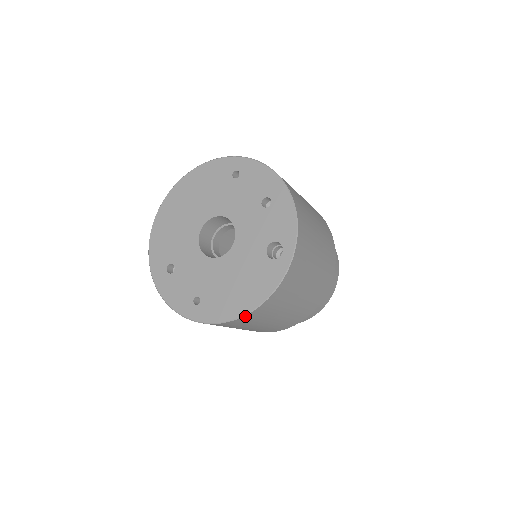
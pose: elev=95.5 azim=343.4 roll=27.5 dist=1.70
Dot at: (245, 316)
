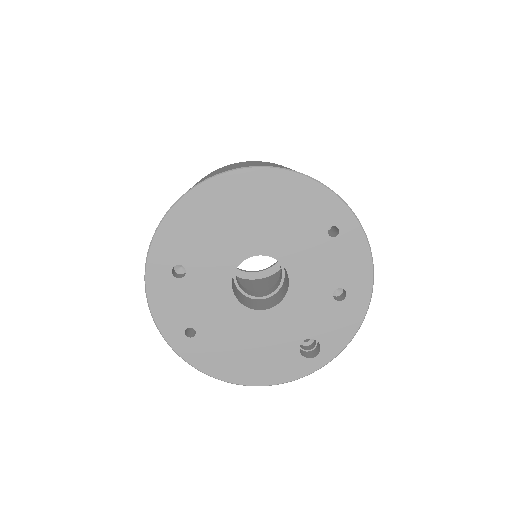
Dot at: (233, 382)
